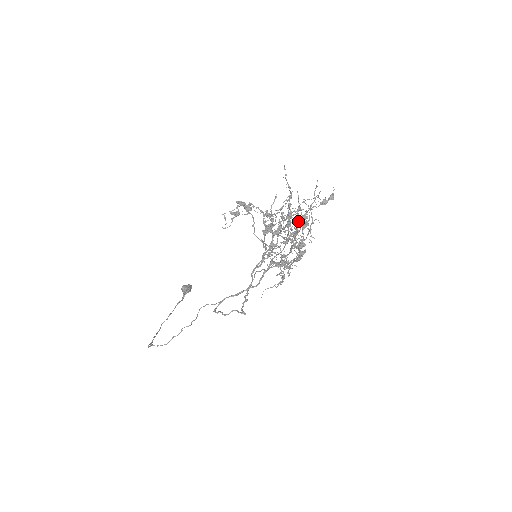
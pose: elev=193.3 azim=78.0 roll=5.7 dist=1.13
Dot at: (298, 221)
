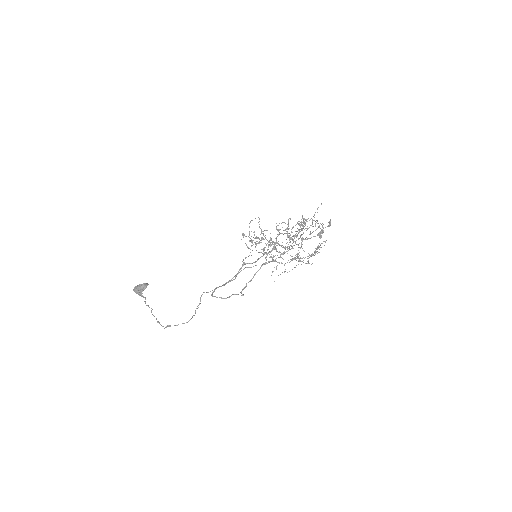
Dot at: occluded
